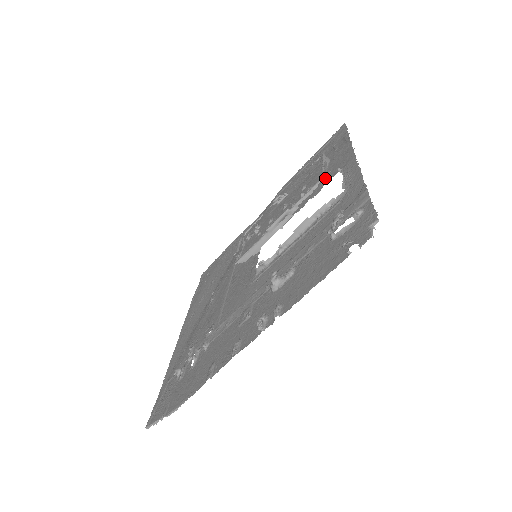
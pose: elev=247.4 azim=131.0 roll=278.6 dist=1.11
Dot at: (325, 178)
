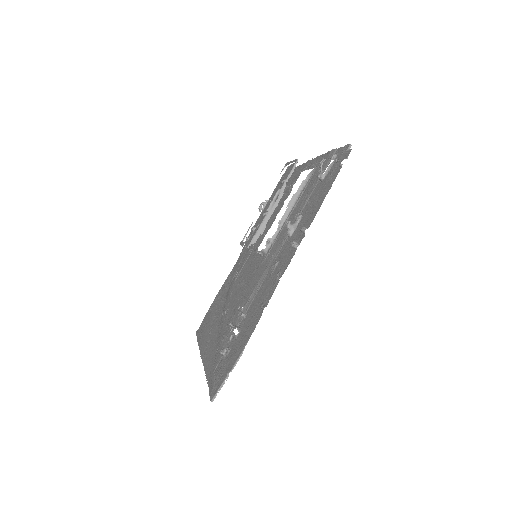
Dot at: (290, 187)
